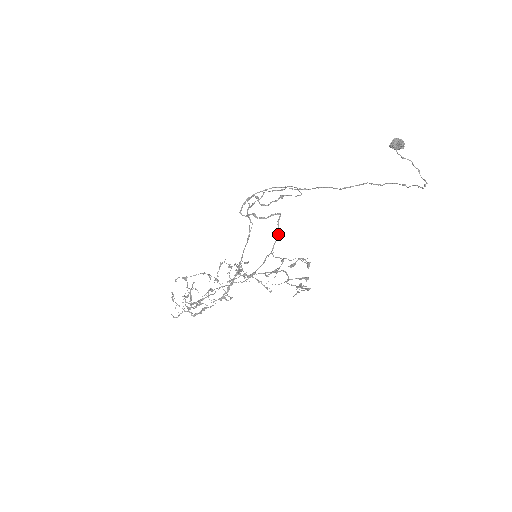
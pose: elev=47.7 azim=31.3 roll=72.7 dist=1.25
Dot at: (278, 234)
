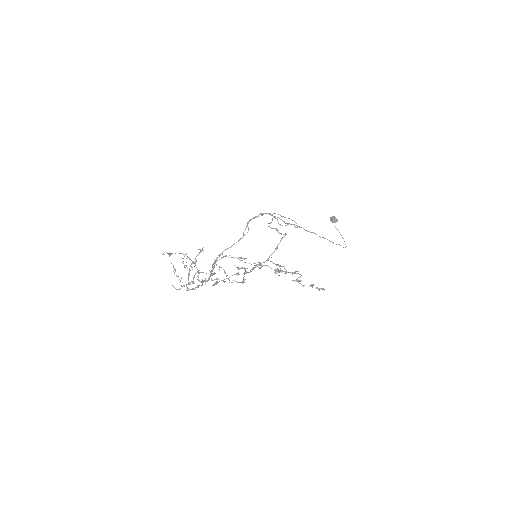
Dot at: occluded
